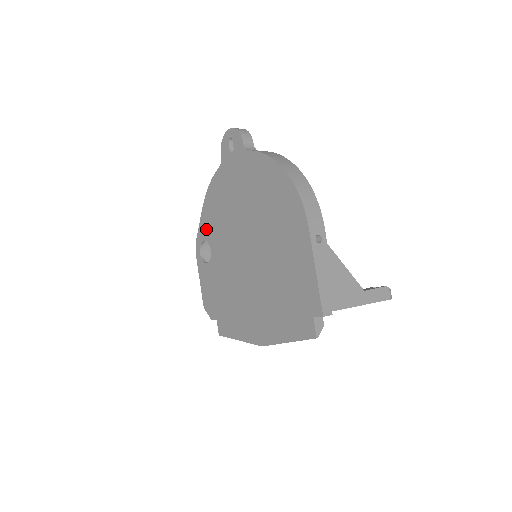
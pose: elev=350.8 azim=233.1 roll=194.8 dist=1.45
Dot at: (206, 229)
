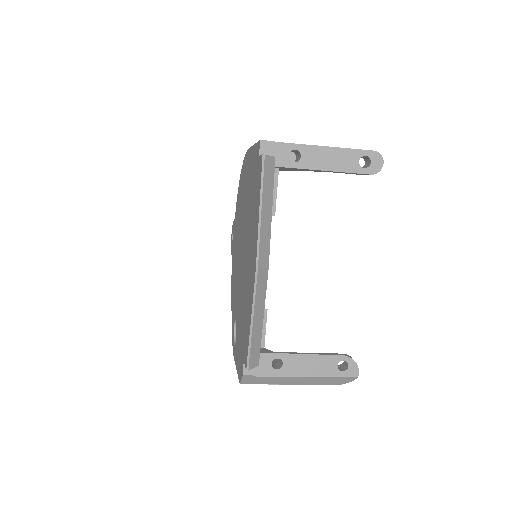
Dot at: (233, 316)
